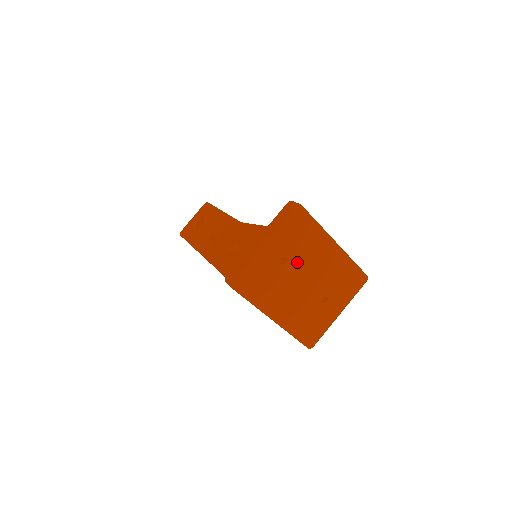
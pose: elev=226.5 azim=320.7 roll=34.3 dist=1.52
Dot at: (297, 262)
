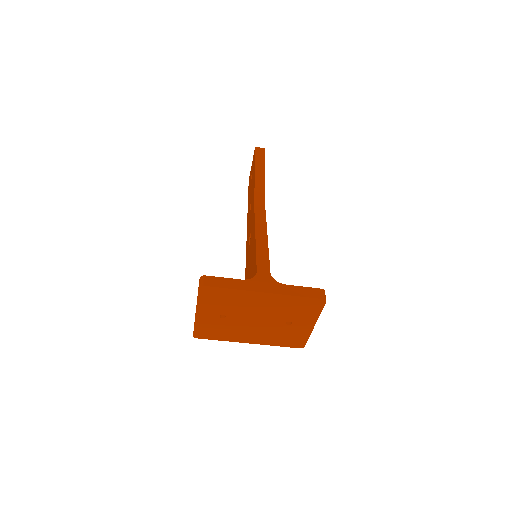
Dot at: (237, 313)
